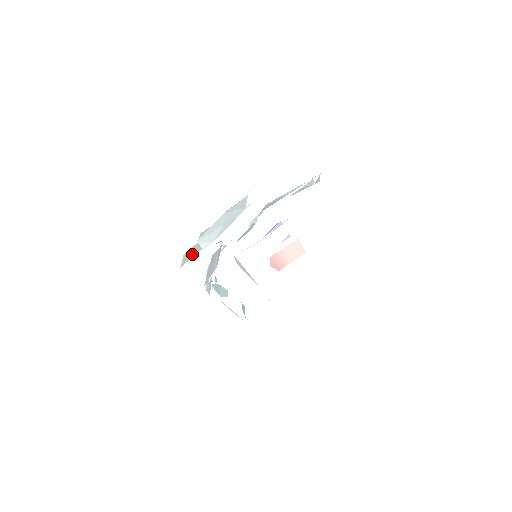
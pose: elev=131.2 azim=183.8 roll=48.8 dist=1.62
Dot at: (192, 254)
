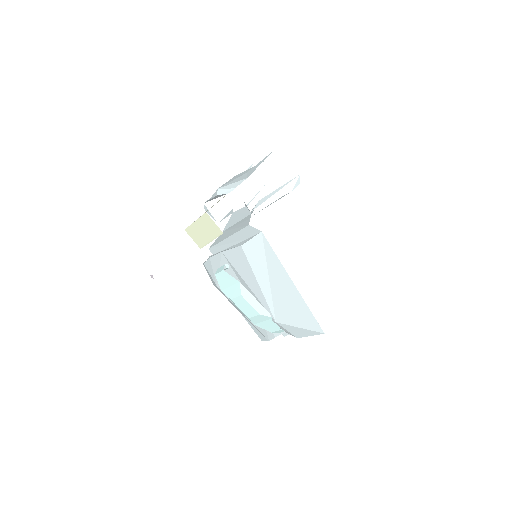
Dot at: occluded
